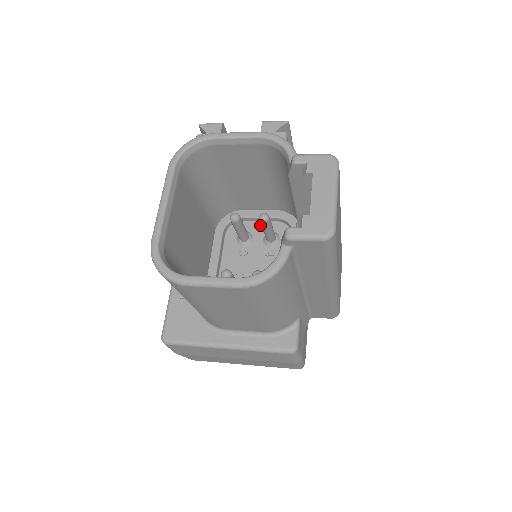
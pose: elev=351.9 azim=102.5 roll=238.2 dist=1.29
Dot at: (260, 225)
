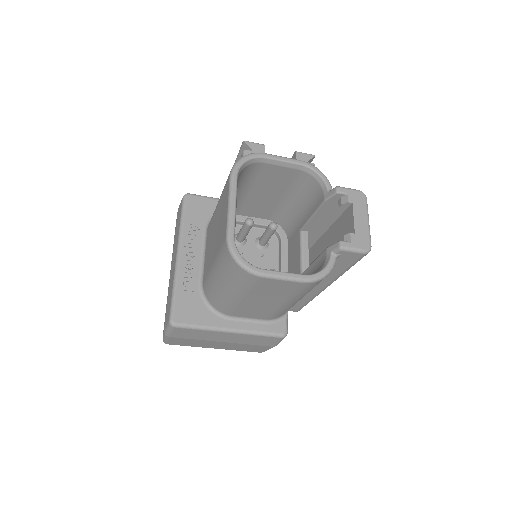
Dot at: (251, 230)
